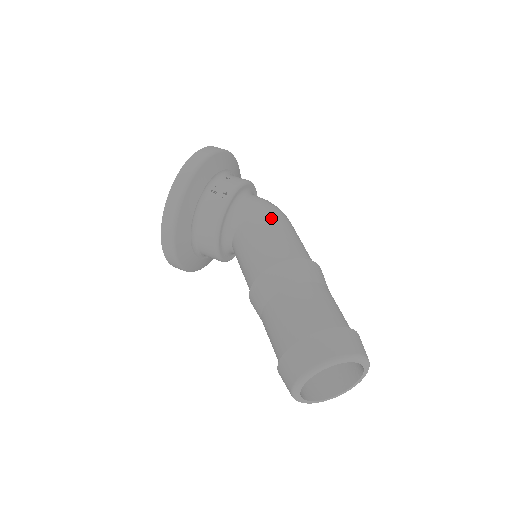
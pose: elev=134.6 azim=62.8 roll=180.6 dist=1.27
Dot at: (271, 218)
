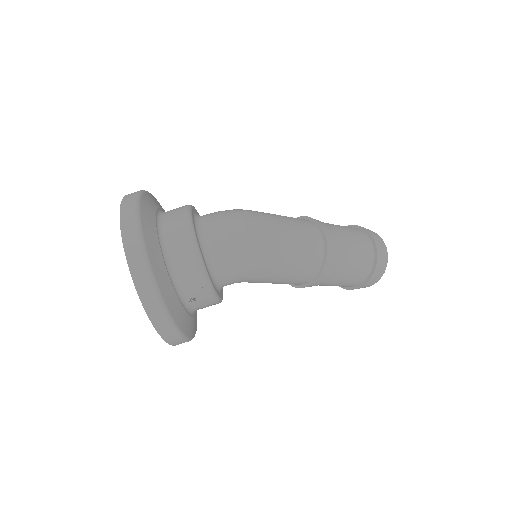
Dot at: (266, 276)
